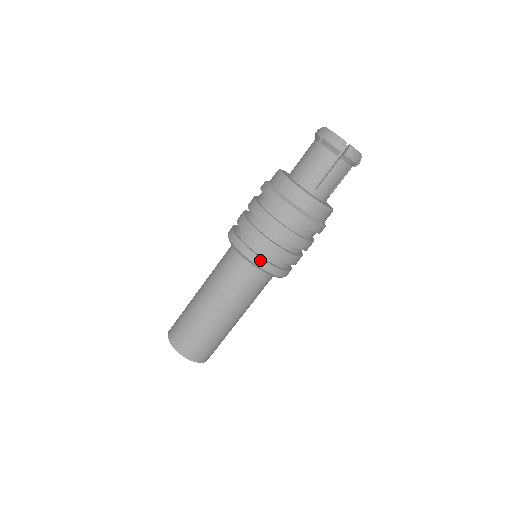
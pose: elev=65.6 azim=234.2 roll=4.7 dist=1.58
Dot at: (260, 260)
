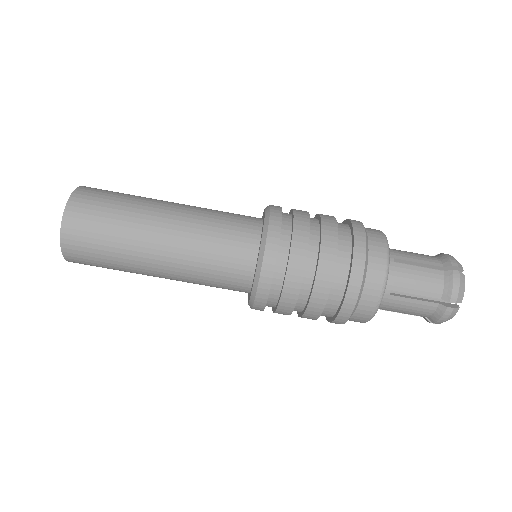
Dot at: (260, 310)
